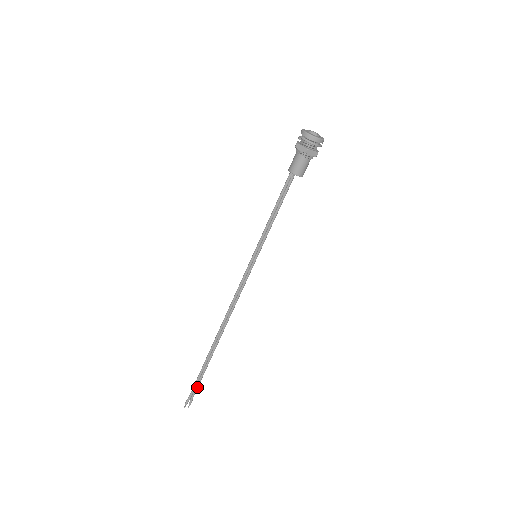
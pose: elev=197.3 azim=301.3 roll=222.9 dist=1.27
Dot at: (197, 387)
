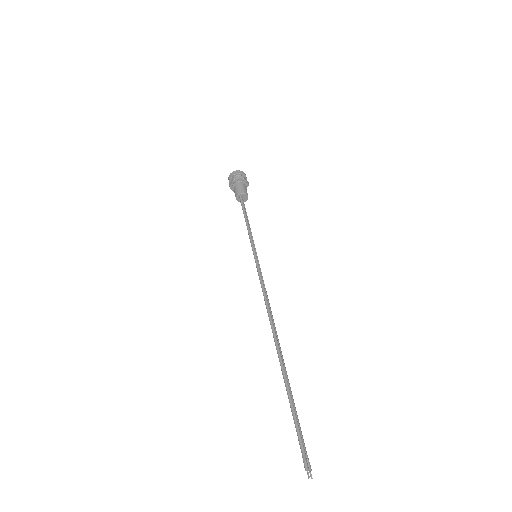
Dot at: (300, 430)
